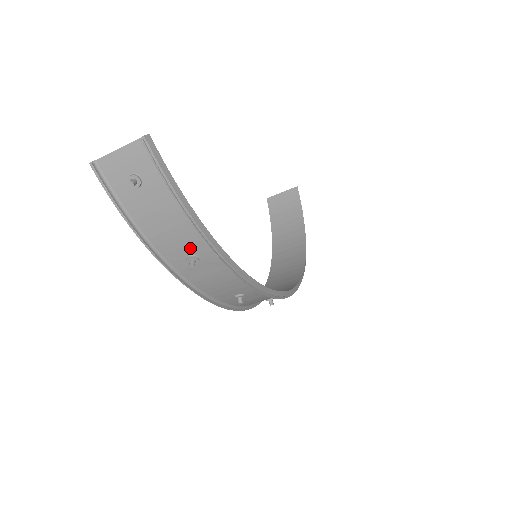
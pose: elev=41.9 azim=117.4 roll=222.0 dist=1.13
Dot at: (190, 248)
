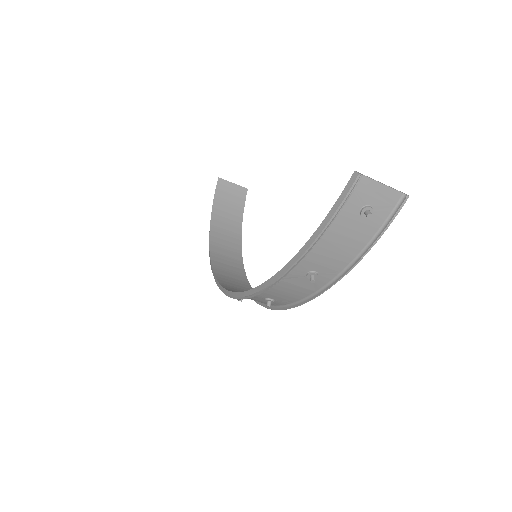
Dot at: (324, 269)
